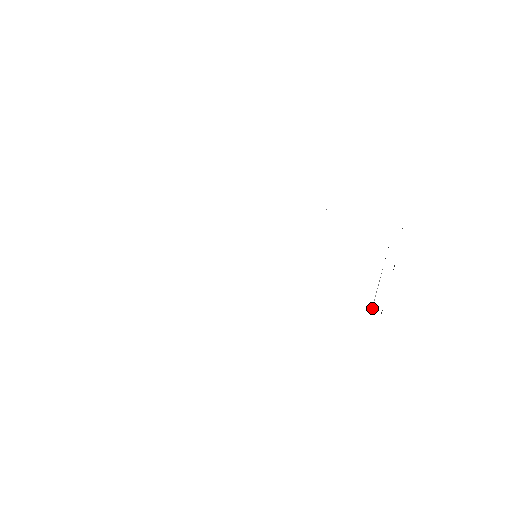
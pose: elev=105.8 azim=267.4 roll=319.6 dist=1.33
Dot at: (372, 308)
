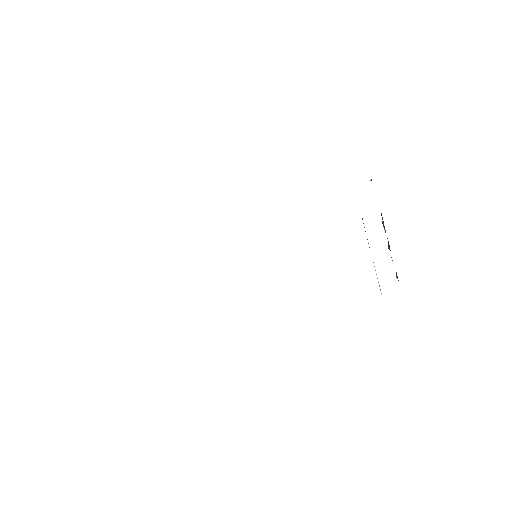
Dot at: occluded
